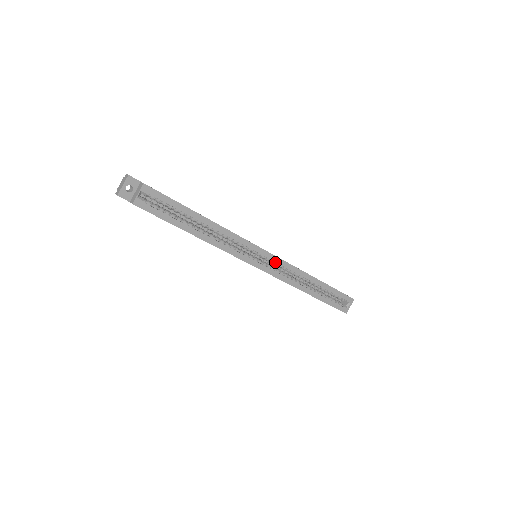
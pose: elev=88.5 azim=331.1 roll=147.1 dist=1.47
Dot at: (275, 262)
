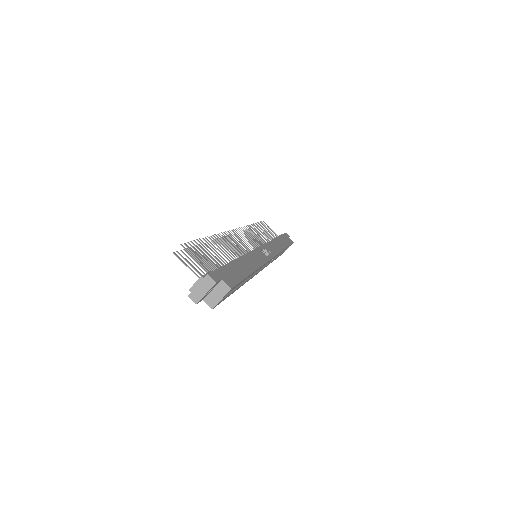
Dot at: occluded
